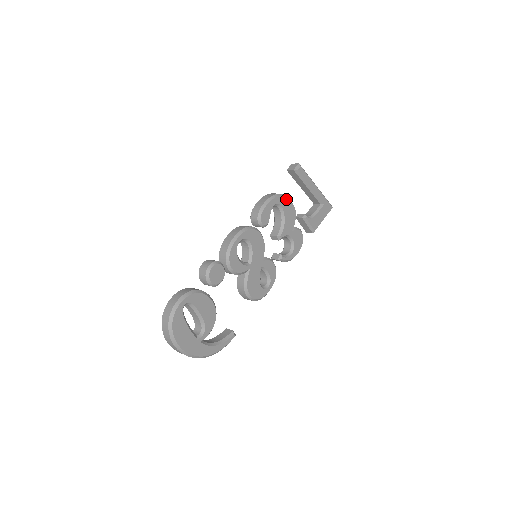
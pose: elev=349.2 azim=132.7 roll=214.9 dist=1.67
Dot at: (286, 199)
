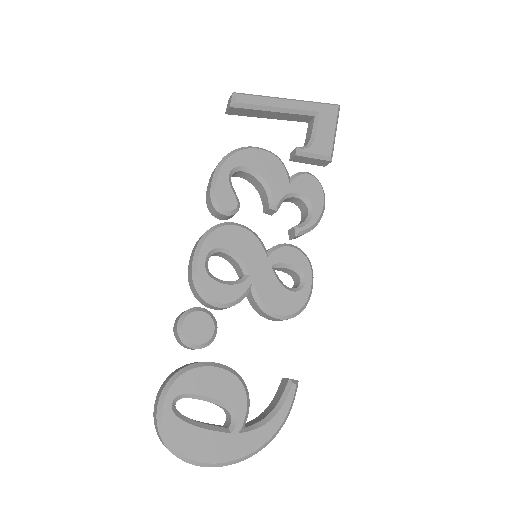
Dot at: (245, 152)
